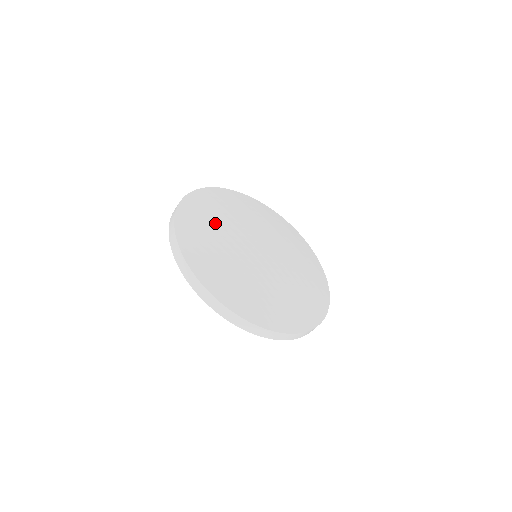
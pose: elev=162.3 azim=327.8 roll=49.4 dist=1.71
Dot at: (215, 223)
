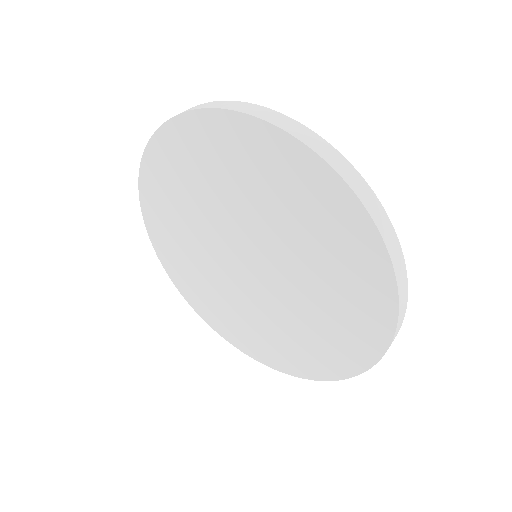
Dot at: occluded
